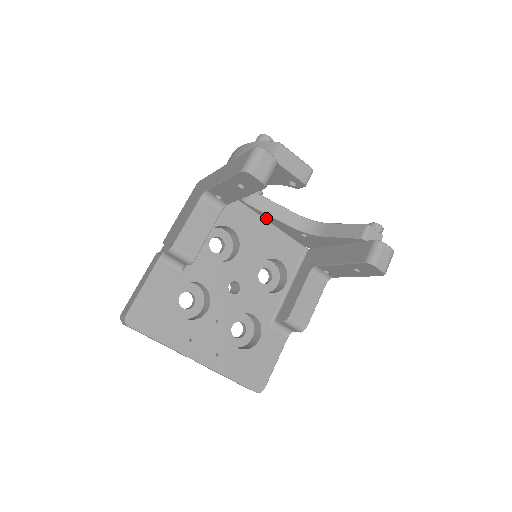
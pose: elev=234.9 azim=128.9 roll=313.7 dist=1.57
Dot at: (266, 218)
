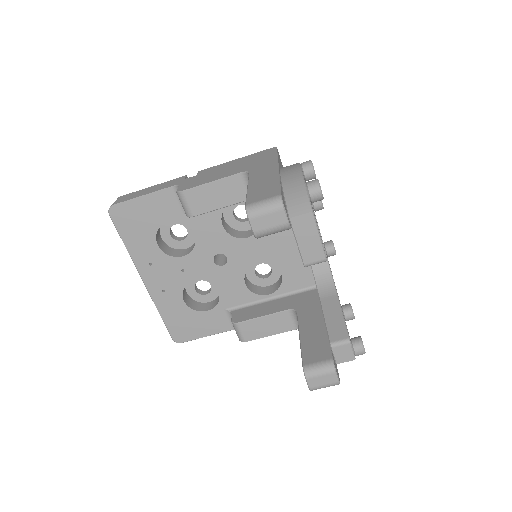
Dot at: occluded
